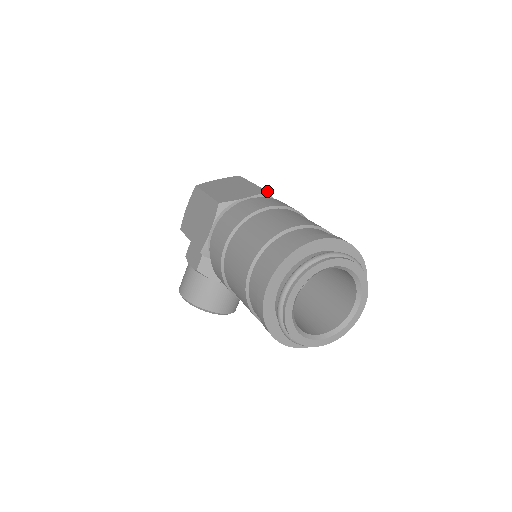
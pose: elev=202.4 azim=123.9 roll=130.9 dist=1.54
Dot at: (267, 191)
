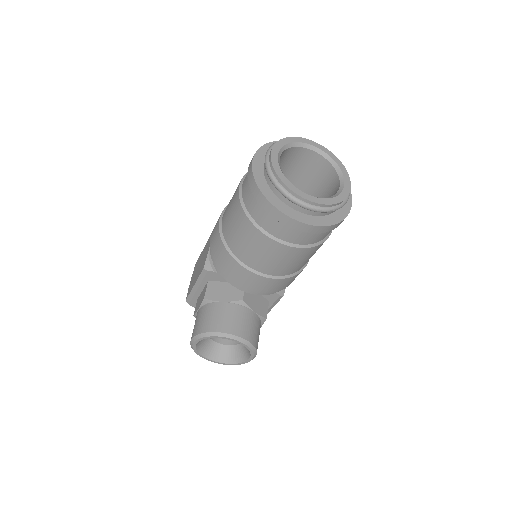
Dot at: occluded
